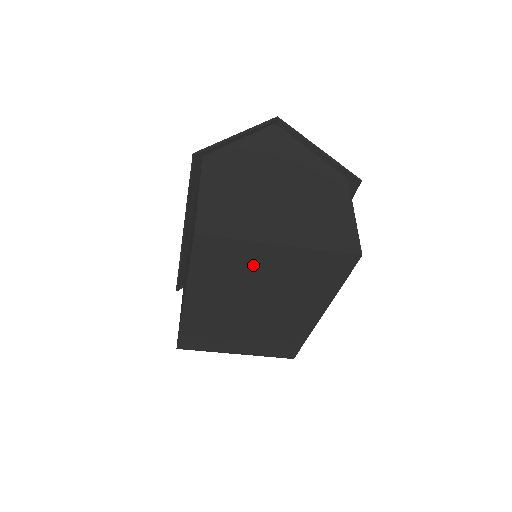
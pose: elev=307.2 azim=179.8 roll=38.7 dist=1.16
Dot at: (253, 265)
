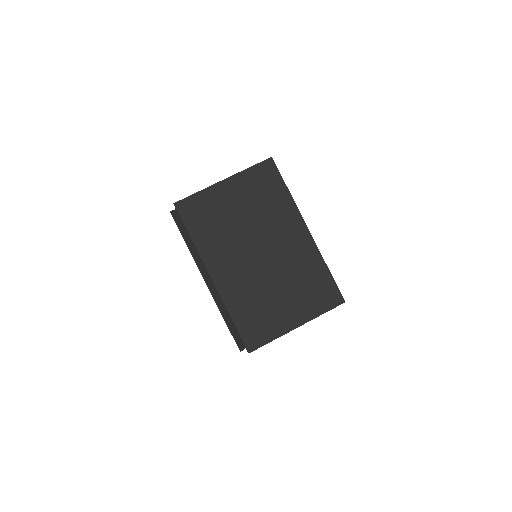
Dot at: (223, 208)
